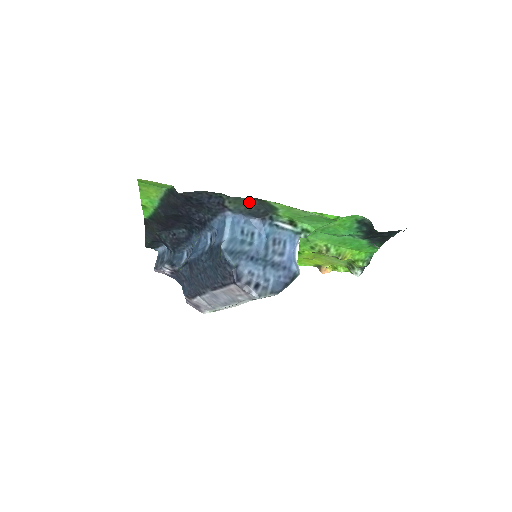
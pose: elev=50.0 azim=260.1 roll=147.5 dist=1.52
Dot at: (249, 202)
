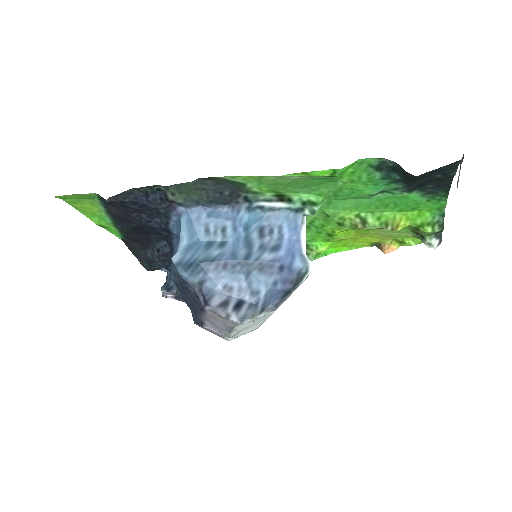
Dot at: (198, 186)
